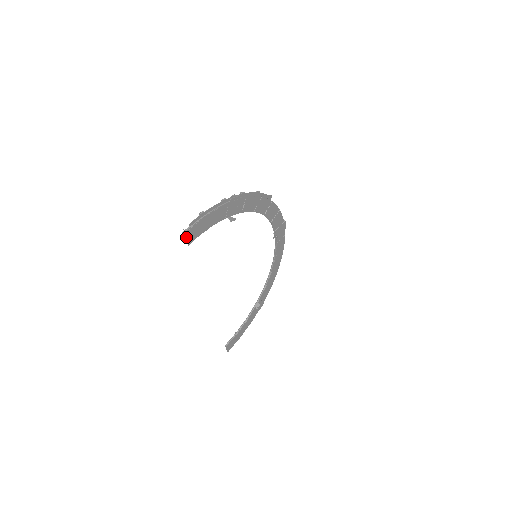
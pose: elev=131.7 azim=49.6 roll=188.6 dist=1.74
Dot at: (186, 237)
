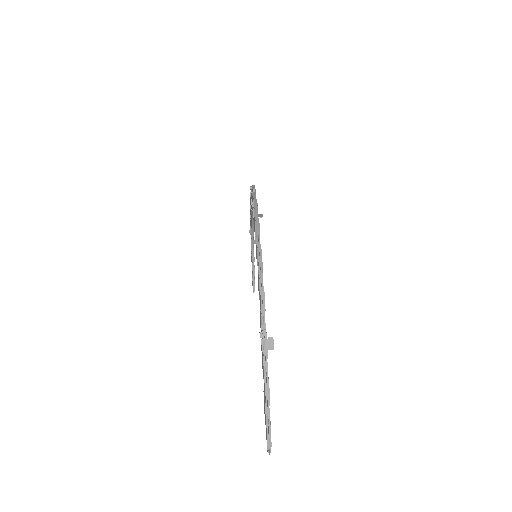
Dot at: occluded
